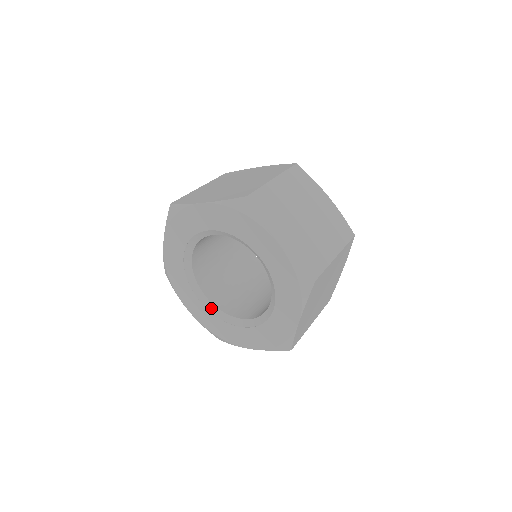
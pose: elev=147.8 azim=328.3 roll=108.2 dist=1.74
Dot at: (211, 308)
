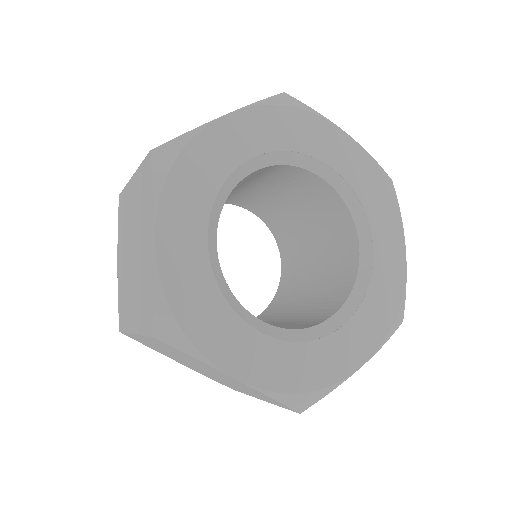
Dot at: (278, 334)
